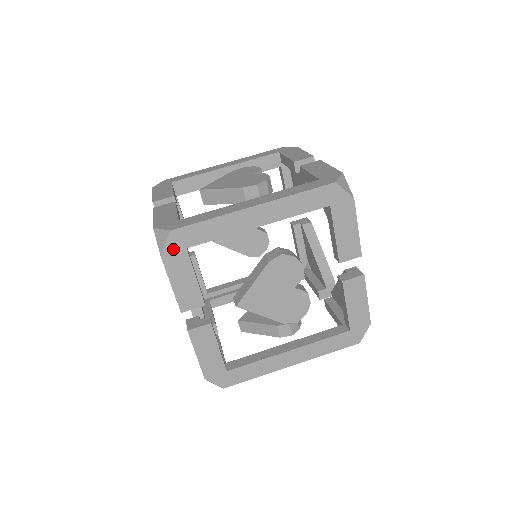
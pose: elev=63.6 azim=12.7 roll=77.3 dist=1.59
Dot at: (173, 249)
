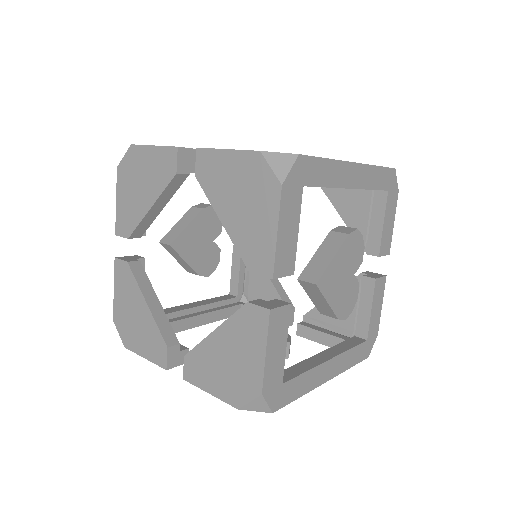
Dot at: (293, 181)
